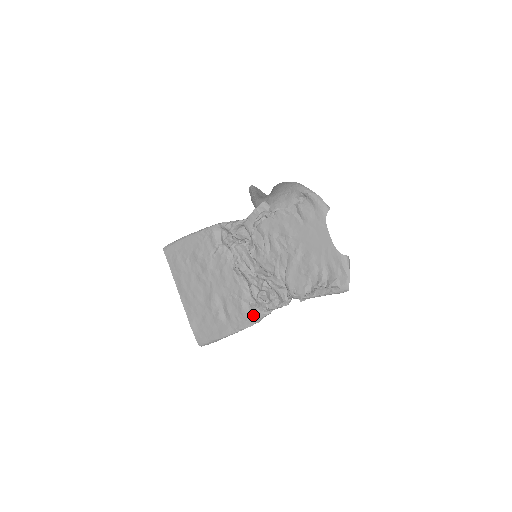
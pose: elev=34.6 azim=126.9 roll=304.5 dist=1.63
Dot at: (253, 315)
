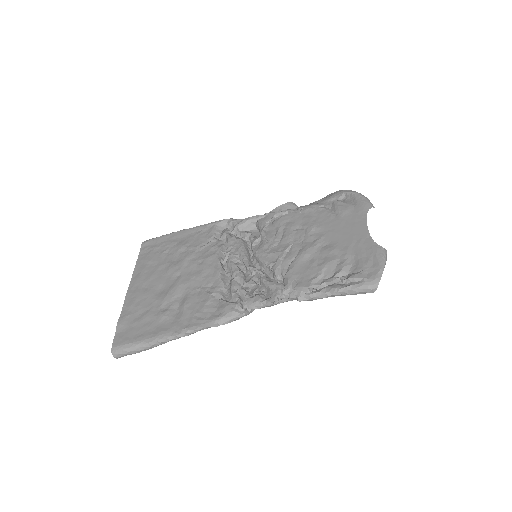
Dot at: (218, 312)
